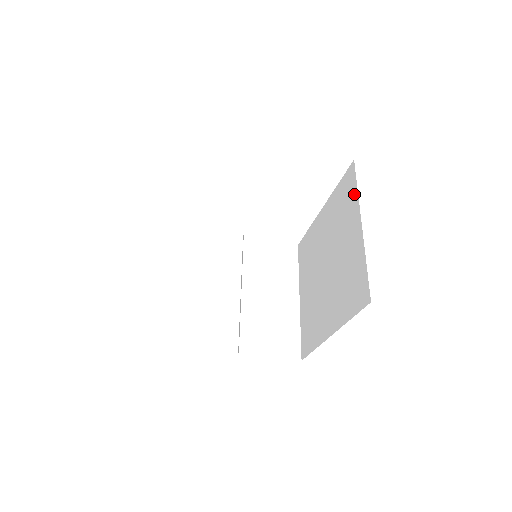
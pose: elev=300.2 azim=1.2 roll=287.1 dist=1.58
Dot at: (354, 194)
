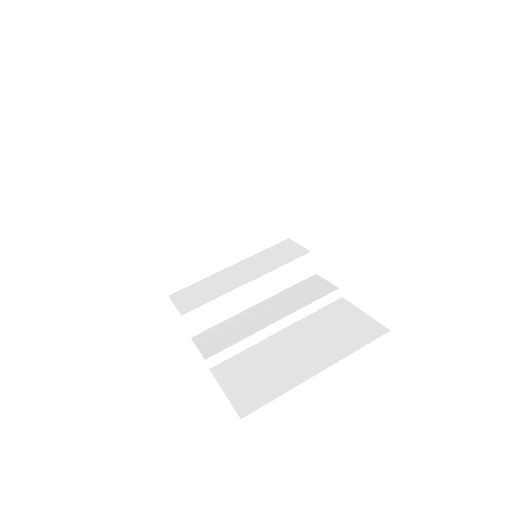
Dot at: occluded
